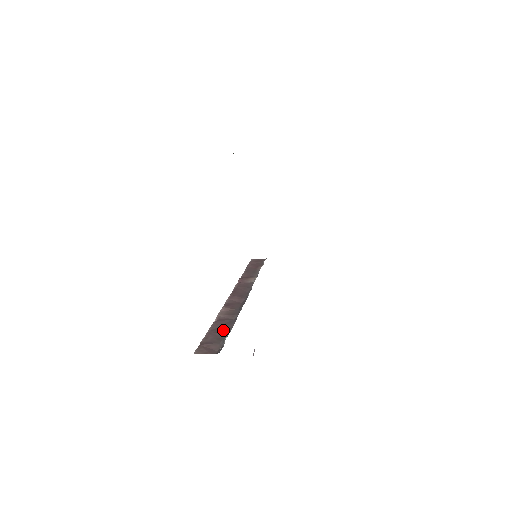
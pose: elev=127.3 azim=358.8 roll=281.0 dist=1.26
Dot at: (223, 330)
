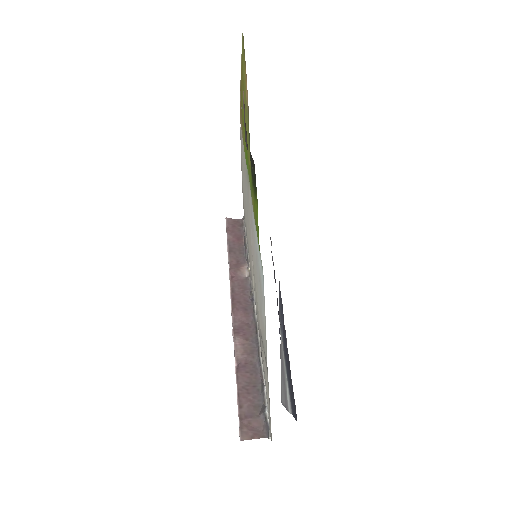
Dot at: (253, 388)
